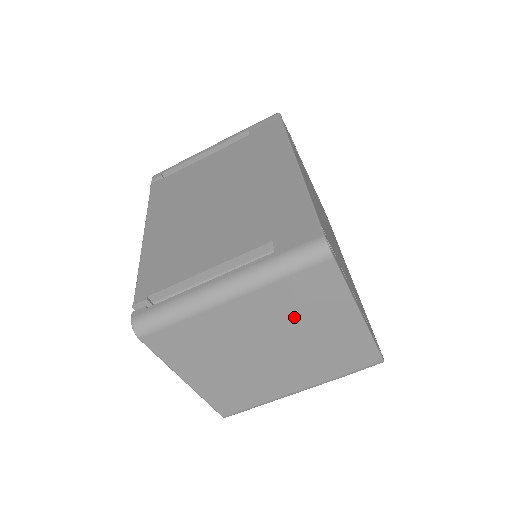
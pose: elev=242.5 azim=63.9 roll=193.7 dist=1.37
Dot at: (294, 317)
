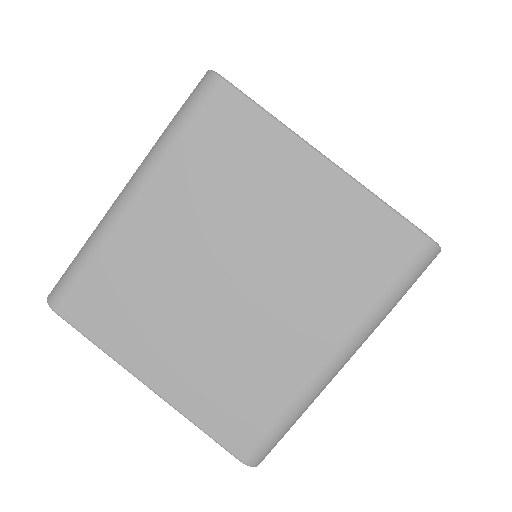
Dot at: (230, 197)
